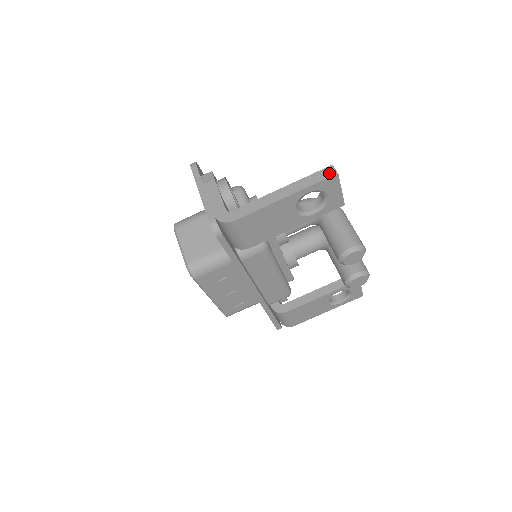
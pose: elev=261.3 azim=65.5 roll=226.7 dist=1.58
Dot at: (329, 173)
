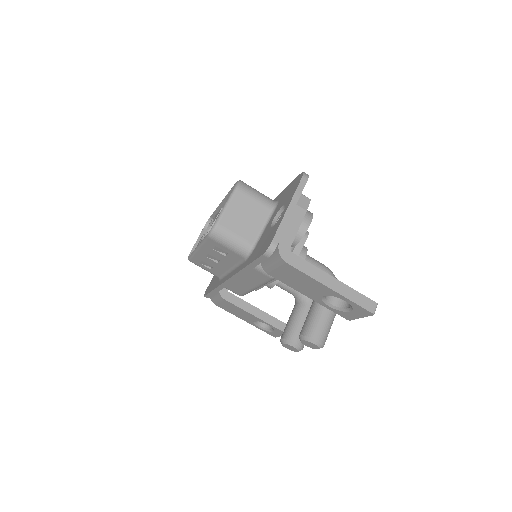
Dot at: (371, 307)
